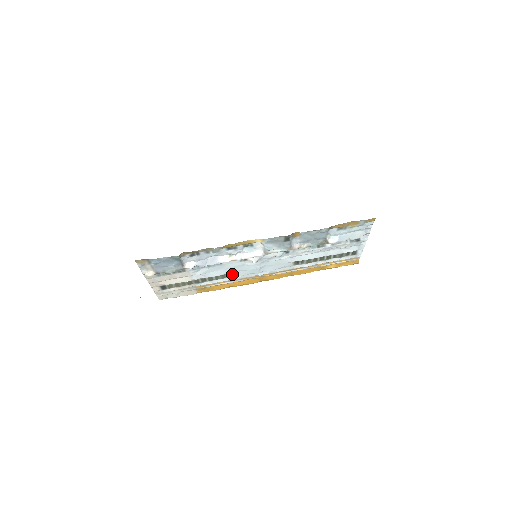
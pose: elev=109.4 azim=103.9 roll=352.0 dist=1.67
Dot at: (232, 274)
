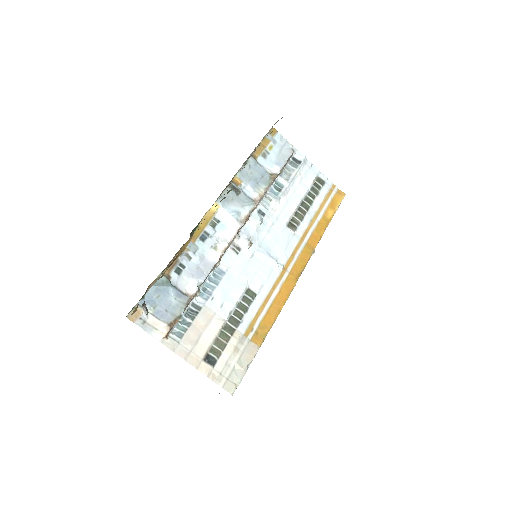
Dot at: (255, 284)
